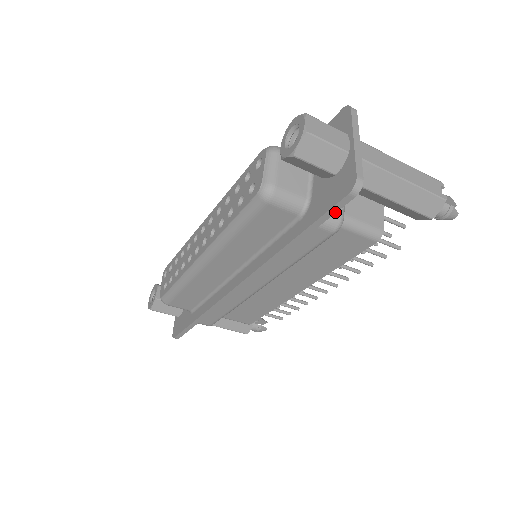
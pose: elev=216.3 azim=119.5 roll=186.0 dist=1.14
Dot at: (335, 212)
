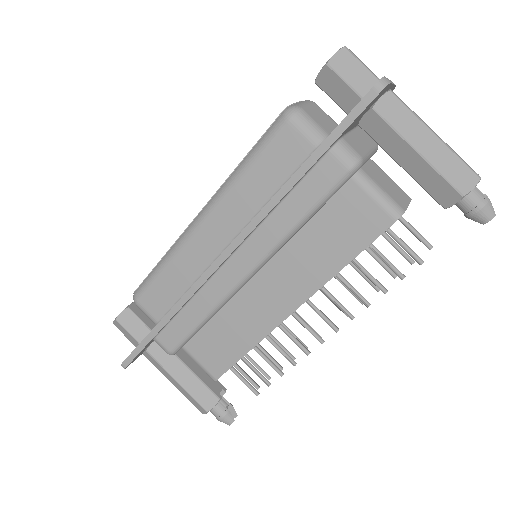
Dot at: (355, 118)
